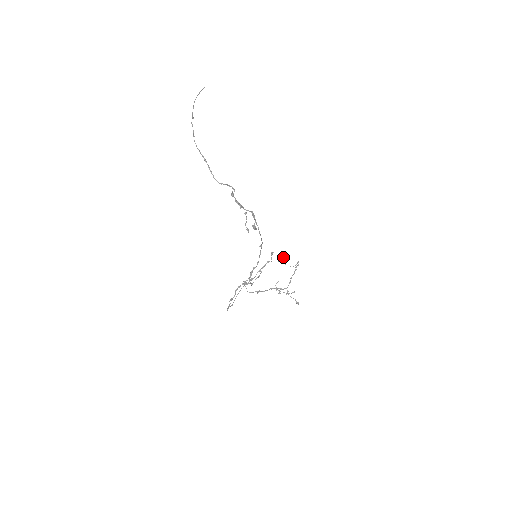
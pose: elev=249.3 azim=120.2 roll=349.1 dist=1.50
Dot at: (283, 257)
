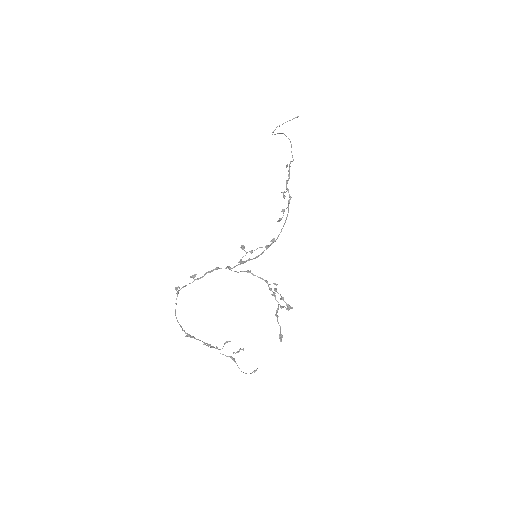
Dot at: occluded
